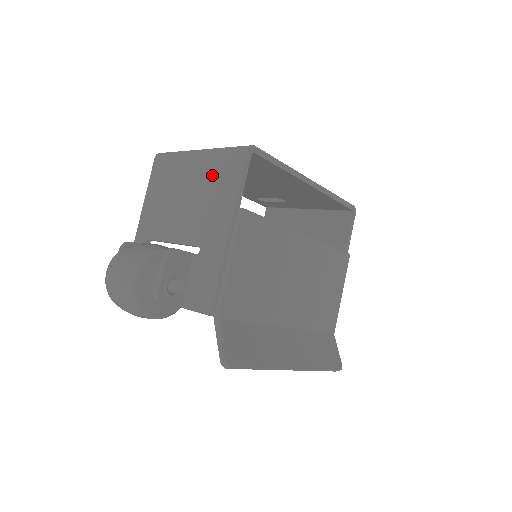
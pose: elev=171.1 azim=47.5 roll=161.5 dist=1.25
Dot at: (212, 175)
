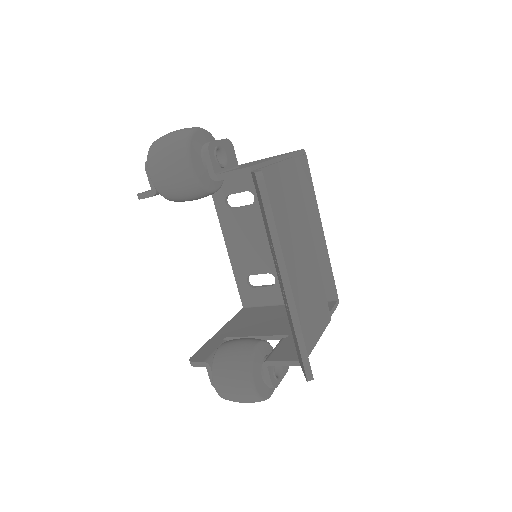
Dot at: (266, 158)
